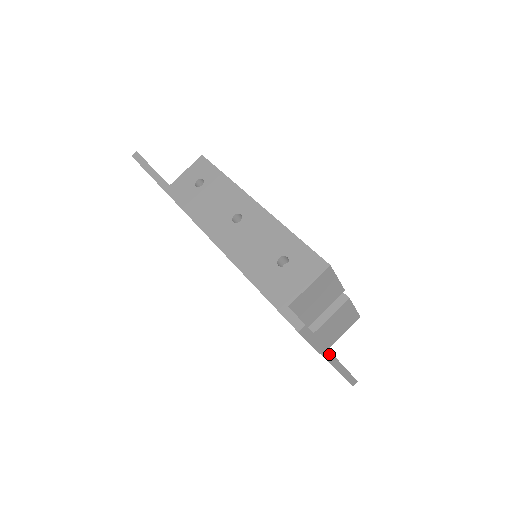
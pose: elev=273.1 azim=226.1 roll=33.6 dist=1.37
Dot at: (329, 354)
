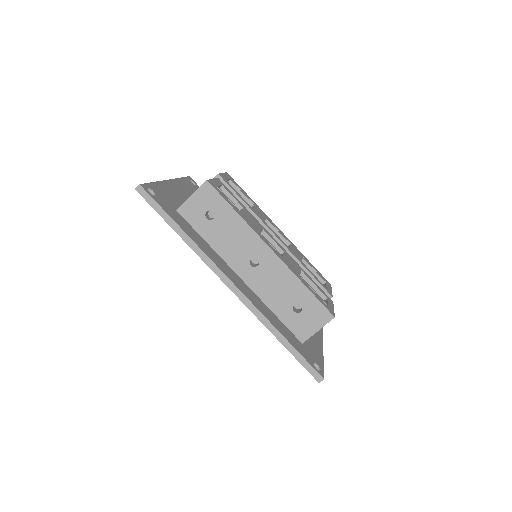
Dot at: (322, 351)
